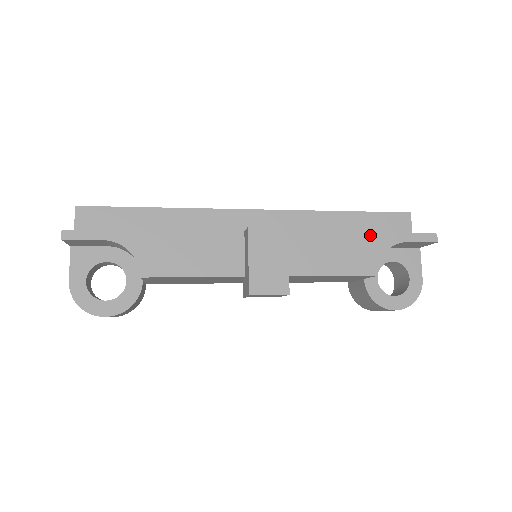
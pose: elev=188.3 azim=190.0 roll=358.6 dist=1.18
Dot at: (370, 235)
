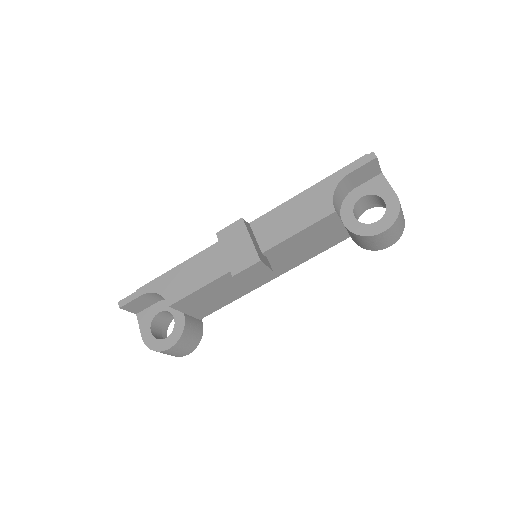
Dot at: (316, 187)
